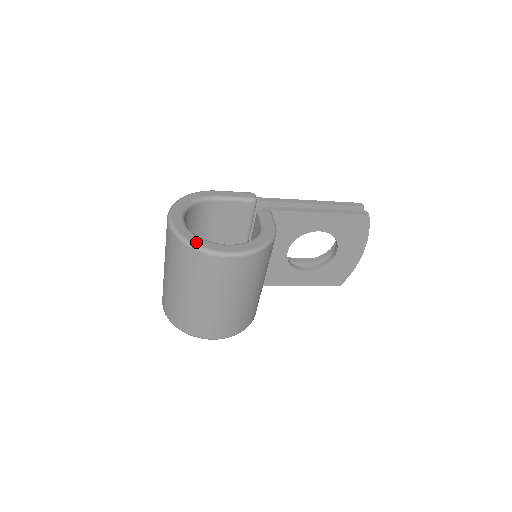
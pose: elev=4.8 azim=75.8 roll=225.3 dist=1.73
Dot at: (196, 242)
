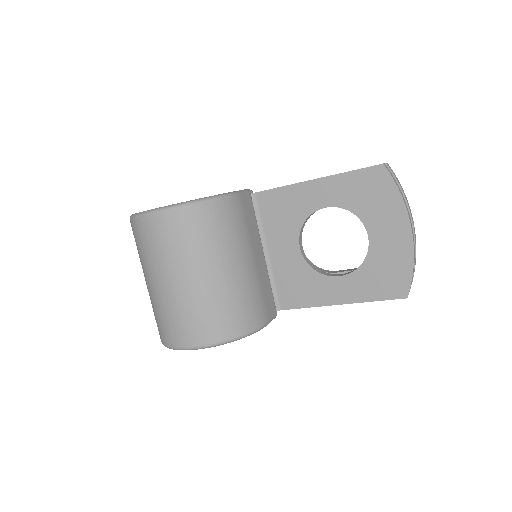
Dot at: occluded
